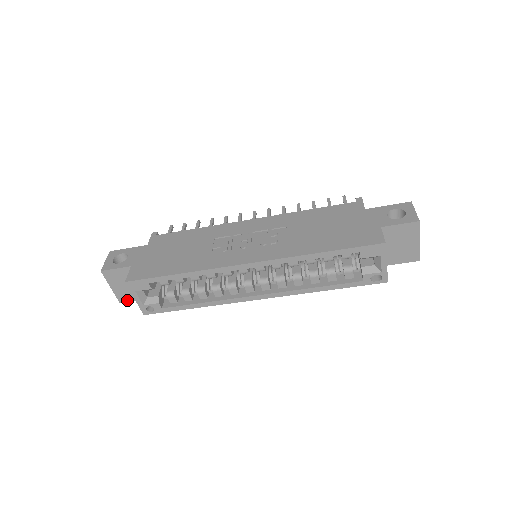
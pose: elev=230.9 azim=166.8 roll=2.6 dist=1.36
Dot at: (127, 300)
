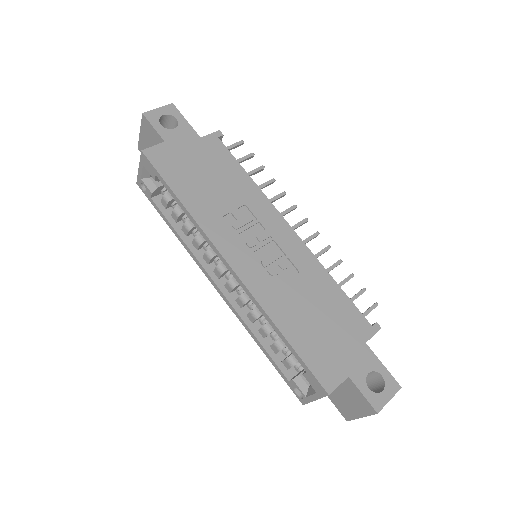
Dot at: occluded
